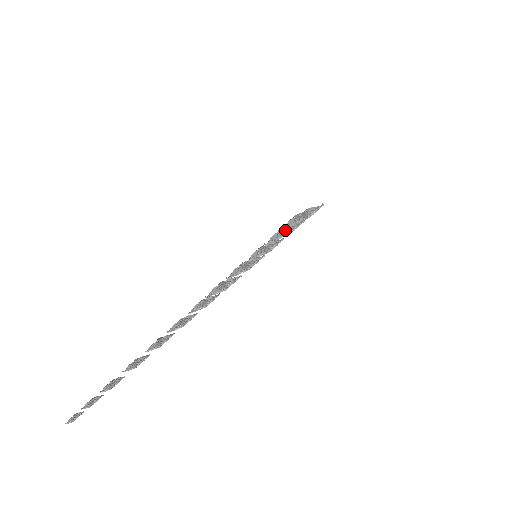
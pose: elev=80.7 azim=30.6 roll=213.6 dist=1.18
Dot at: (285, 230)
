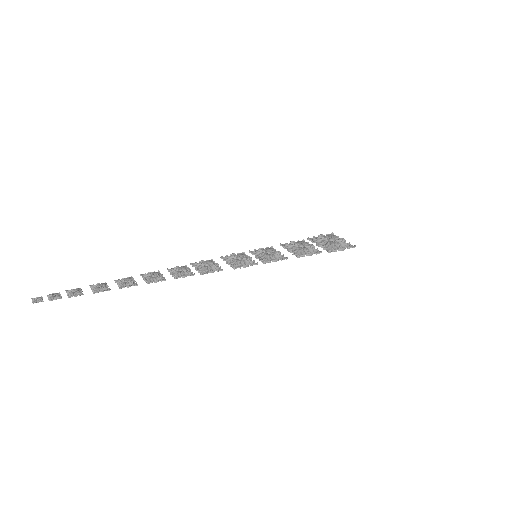
Dot at: (299, 250)
